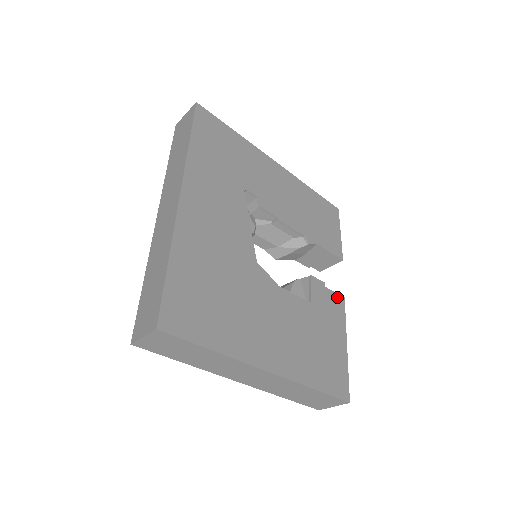
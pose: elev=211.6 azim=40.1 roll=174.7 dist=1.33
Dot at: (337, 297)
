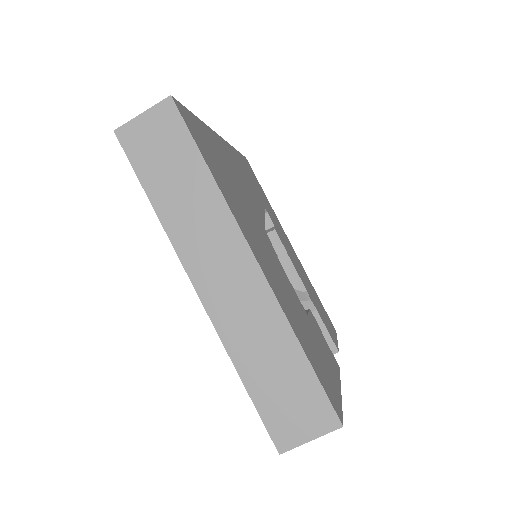
Dot at: (332, 355)
